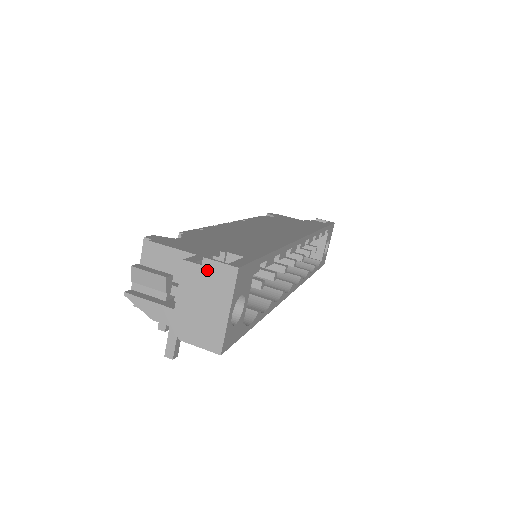
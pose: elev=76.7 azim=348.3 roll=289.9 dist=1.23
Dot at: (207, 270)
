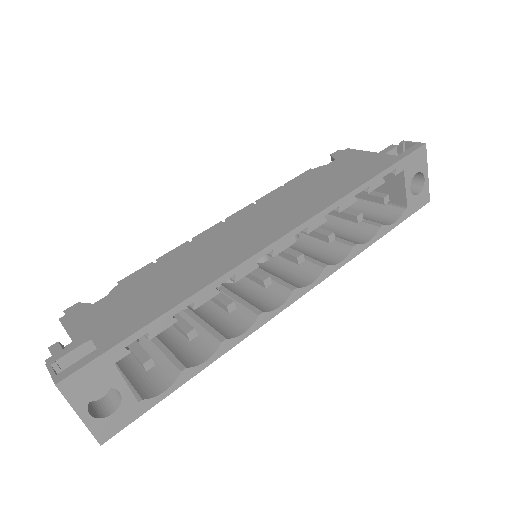
Dot at: occluded
